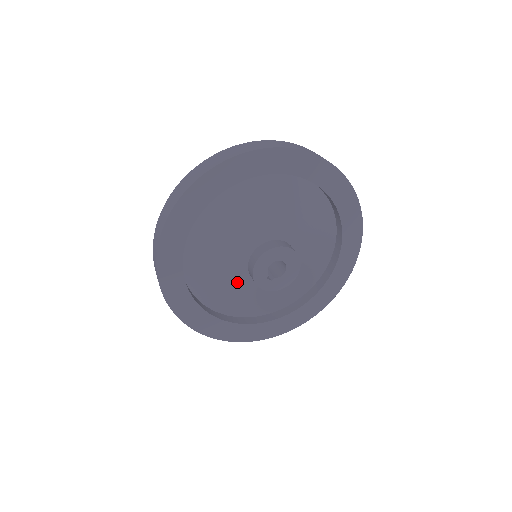
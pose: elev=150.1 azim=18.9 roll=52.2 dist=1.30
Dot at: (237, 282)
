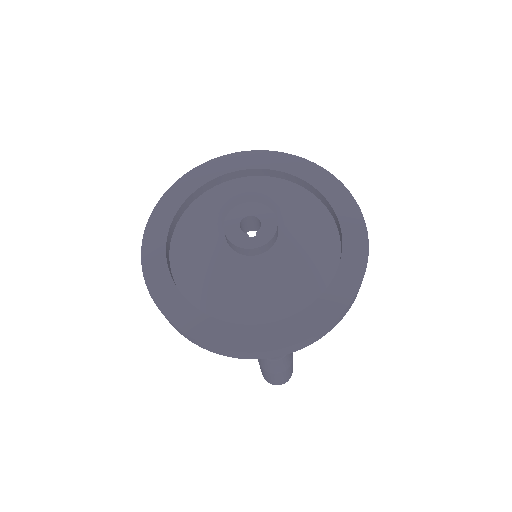
Dot at: (243, 273)
